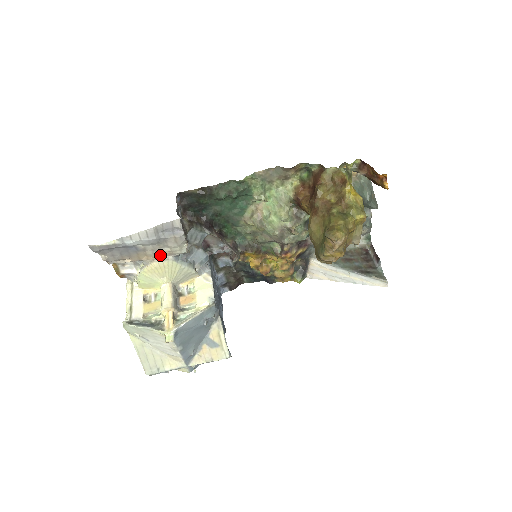
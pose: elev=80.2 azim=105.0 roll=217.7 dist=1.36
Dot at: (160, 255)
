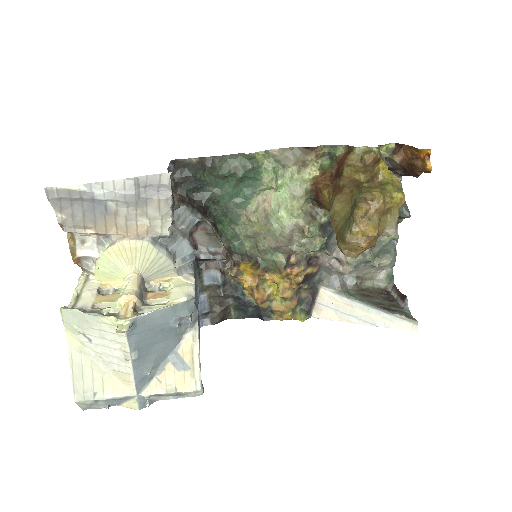
Dot at: (134, 231)
